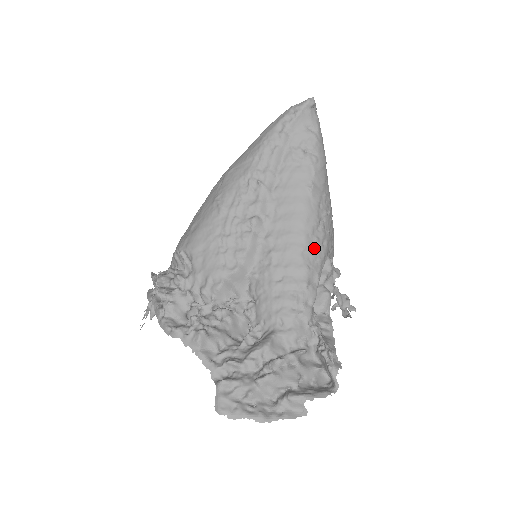
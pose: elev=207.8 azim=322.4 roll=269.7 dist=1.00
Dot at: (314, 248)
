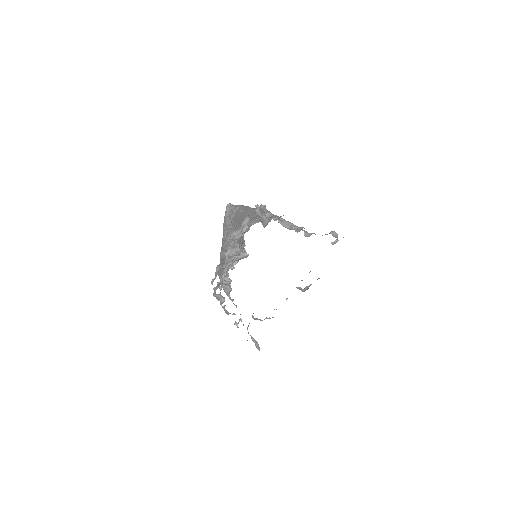
Dot at: occluded
